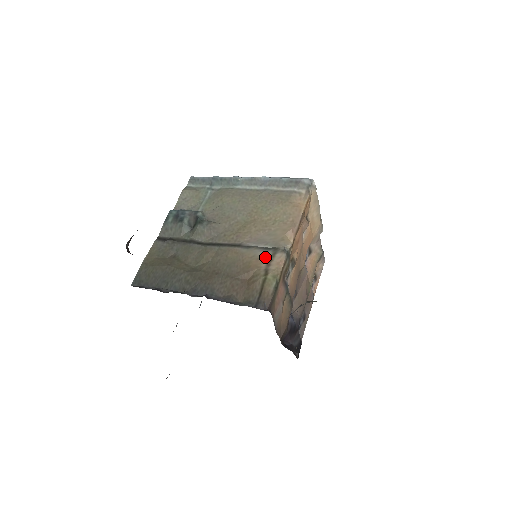
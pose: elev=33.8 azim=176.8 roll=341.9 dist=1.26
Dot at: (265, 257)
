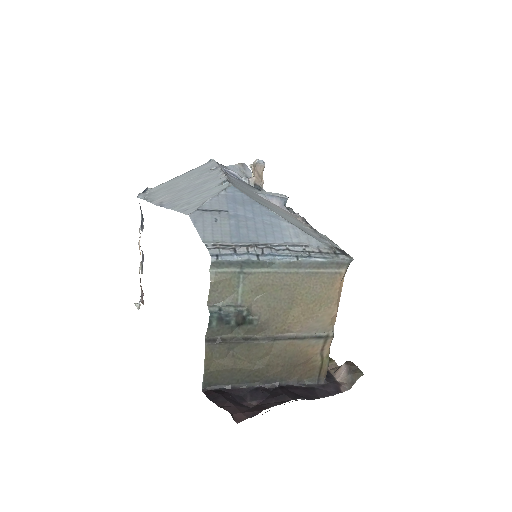
Dot at: (319, 345)
